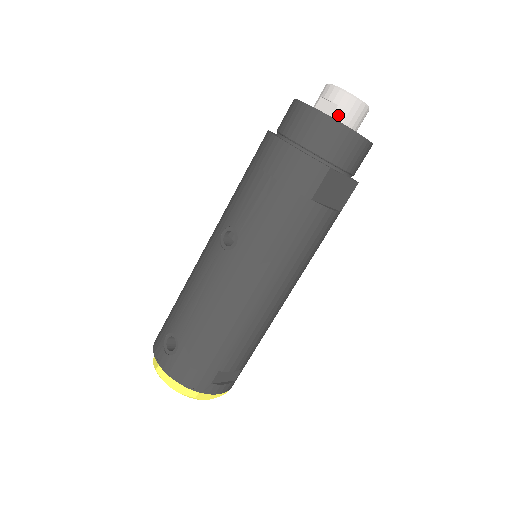
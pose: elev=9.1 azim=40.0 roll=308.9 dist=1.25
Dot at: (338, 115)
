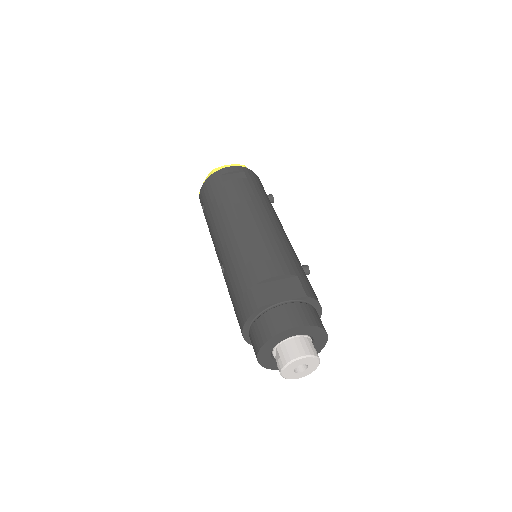
Dot at: occluded
